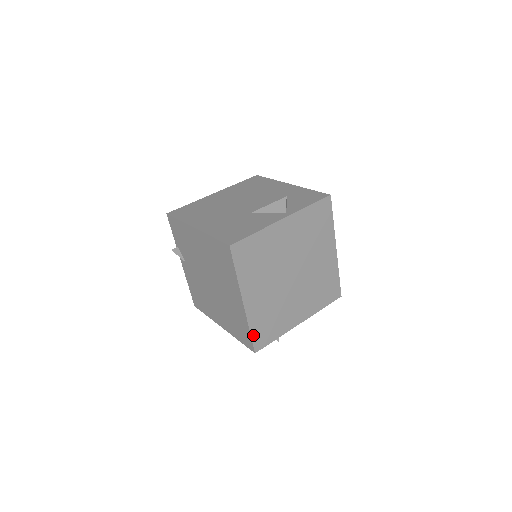
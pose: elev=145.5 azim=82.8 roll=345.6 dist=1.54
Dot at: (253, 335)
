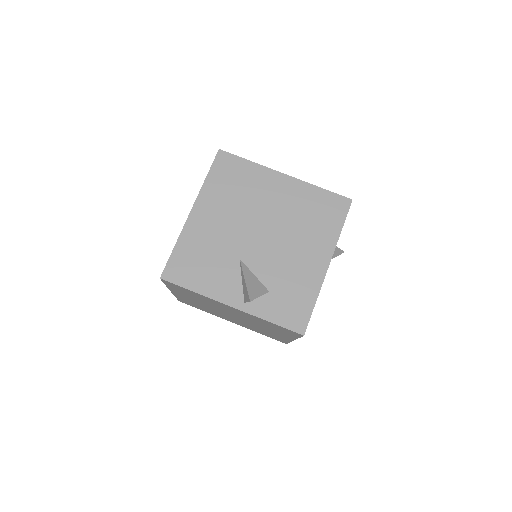
Dot at: (179, 299)
